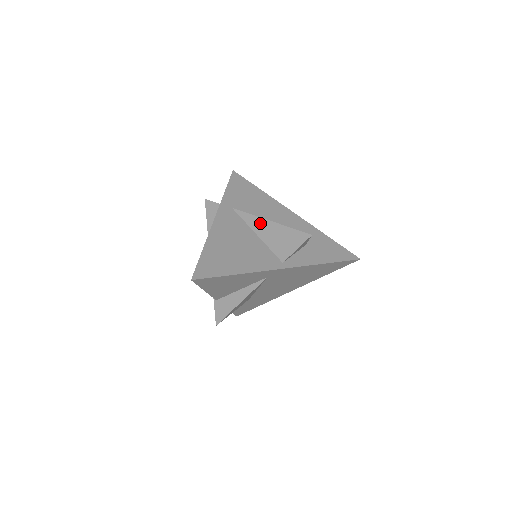
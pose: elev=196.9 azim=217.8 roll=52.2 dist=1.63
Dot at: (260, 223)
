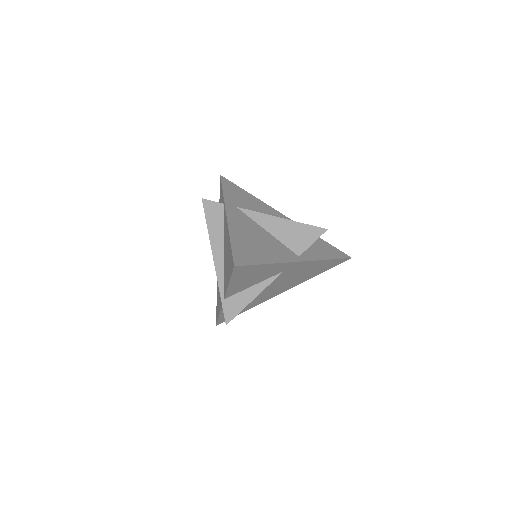
Dot at: (270, 220)
